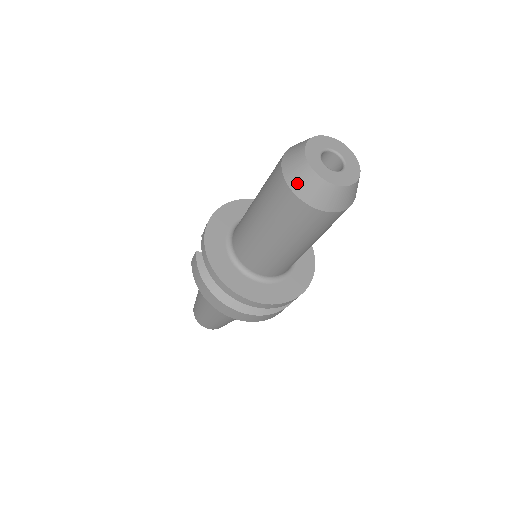
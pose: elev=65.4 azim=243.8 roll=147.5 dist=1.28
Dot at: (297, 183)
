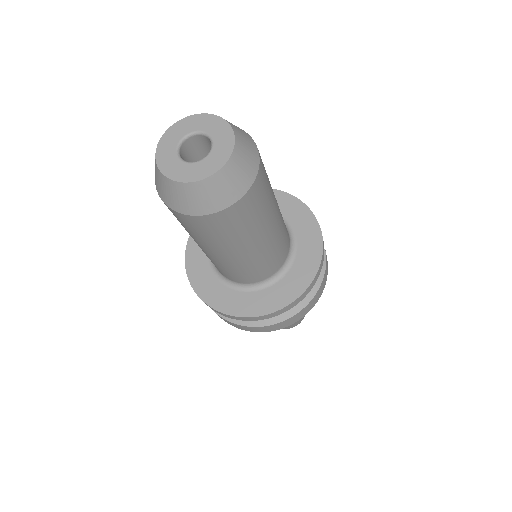
Dot at: (186, 206)
